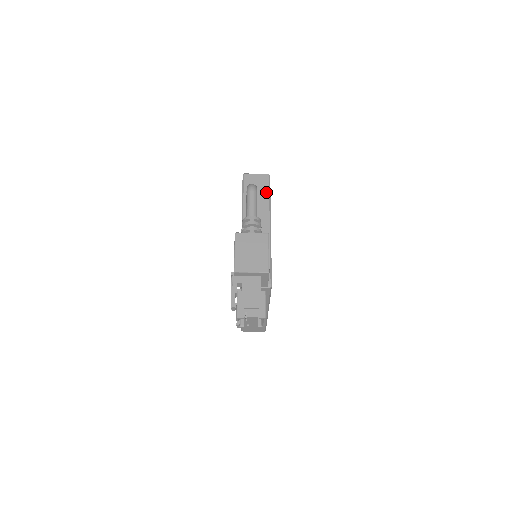
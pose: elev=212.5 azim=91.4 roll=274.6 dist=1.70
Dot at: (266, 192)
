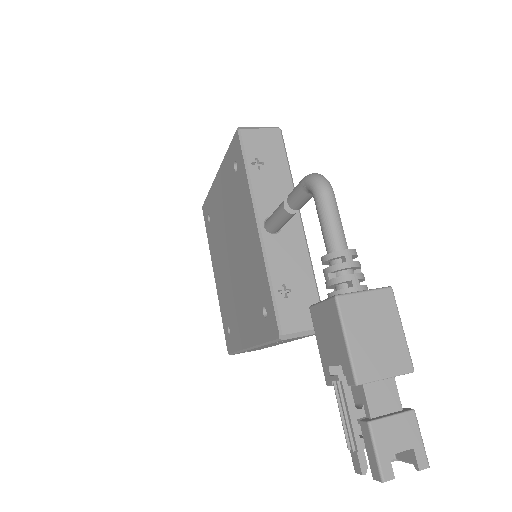
Dot at: (283, 161)
